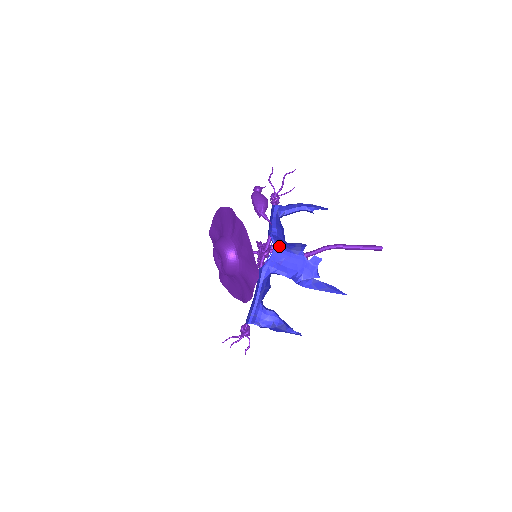
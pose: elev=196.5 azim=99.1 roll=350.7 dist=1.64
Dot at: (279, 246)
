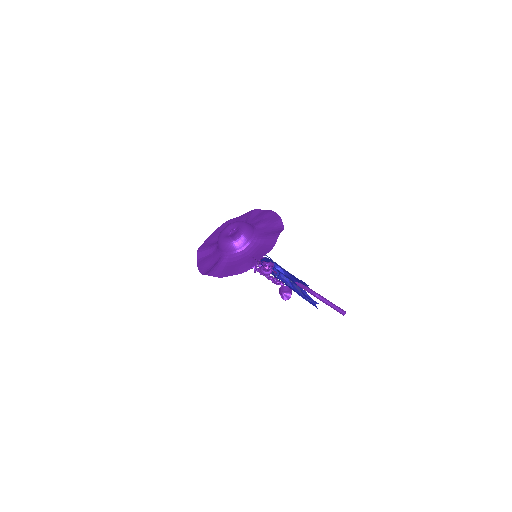
Dot at: occluded
